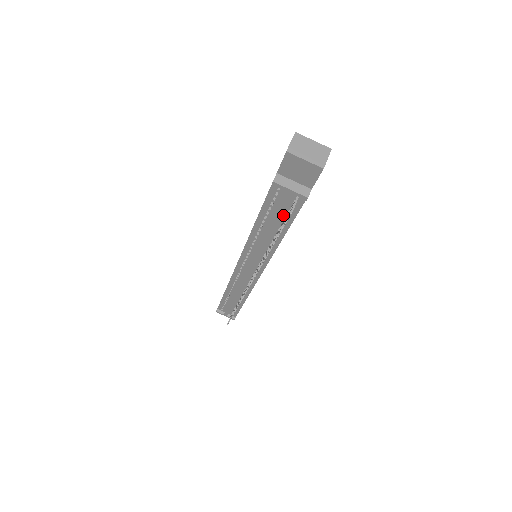
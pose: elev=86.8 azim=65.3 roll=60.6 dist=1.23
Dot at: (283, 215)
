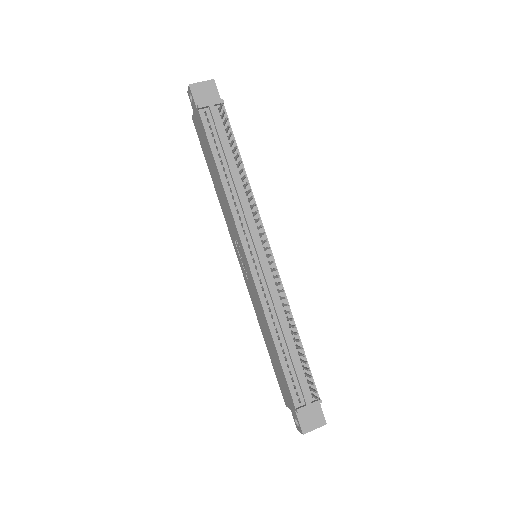
Dot at: (226, 140)
